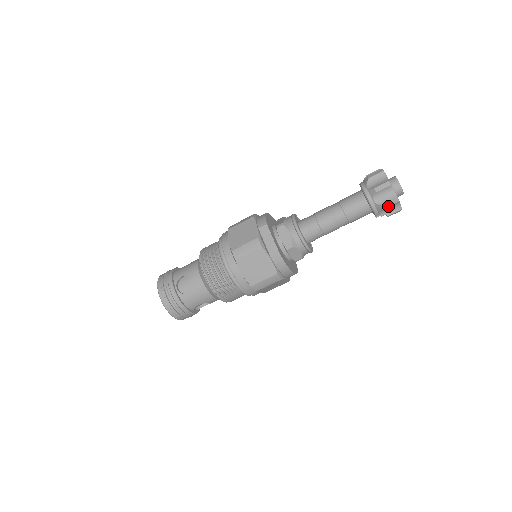
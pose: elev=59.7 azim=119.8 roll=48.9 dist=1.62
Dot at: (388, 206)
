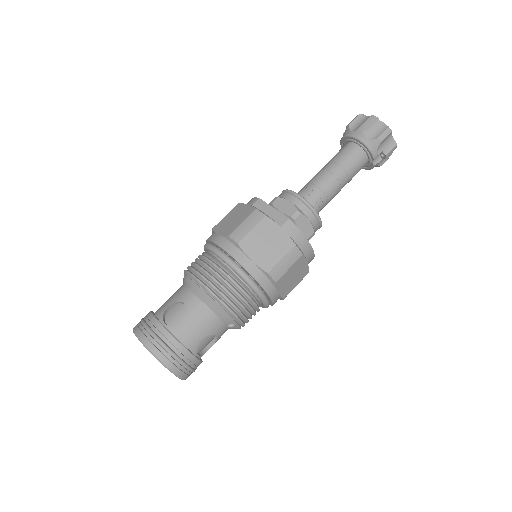
Dot at: (384, 138)
